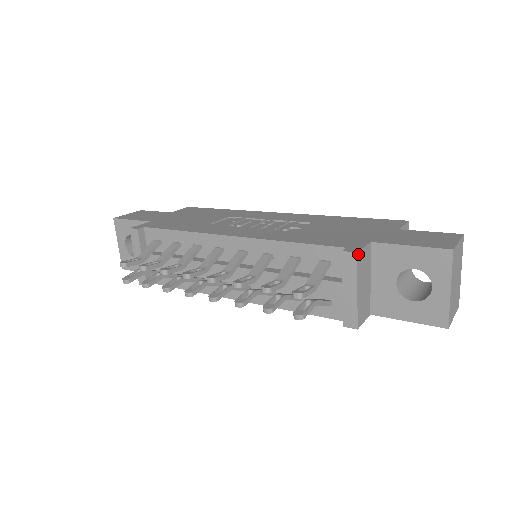
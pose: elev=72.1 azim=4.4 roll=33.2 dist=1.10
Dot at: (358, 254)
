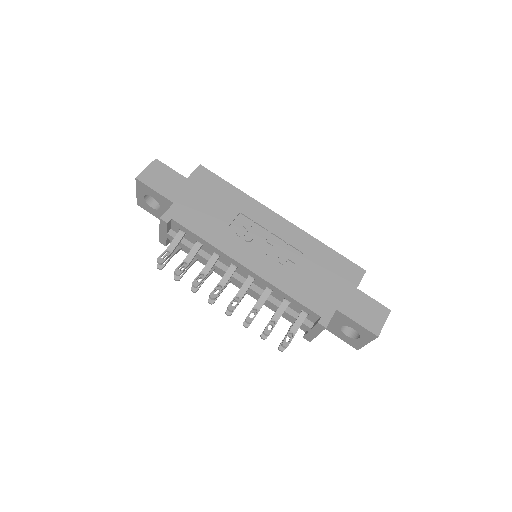
Dot at: (326, 327)
